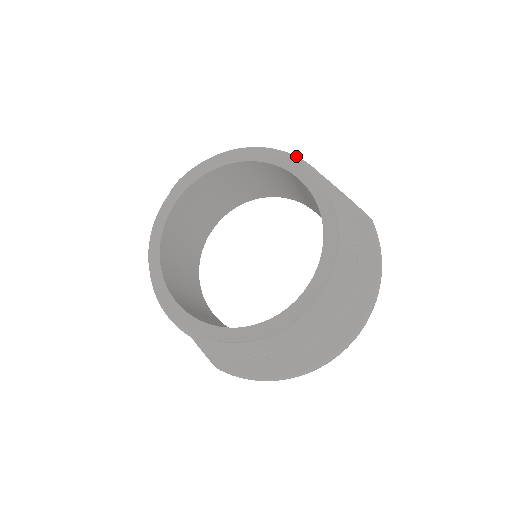
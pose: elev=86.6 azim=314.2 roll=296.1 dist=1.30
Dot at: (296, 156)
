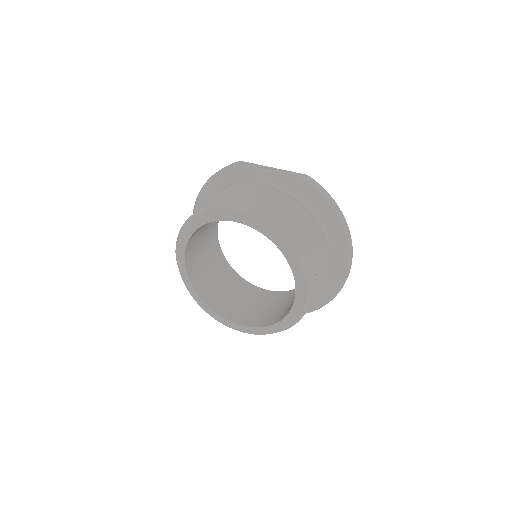
Dot at: (224, 205)
